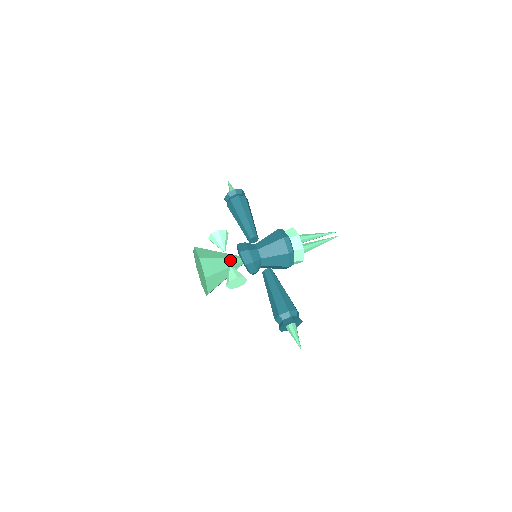
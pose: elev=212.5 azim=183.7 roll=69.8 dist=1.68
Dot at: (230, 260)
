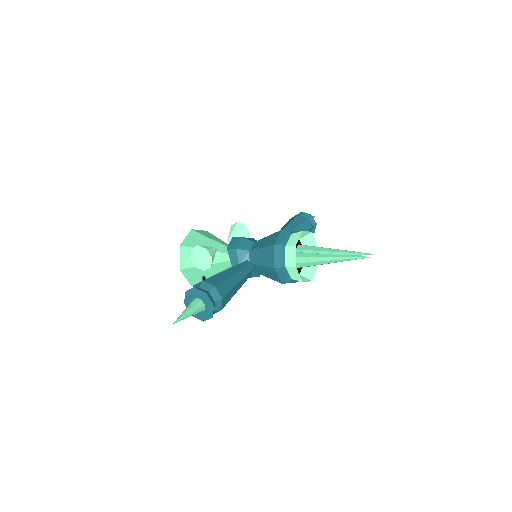
Dot at: (223, 247)
